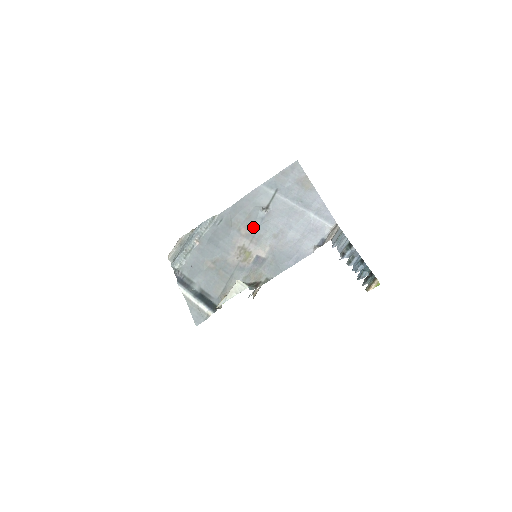
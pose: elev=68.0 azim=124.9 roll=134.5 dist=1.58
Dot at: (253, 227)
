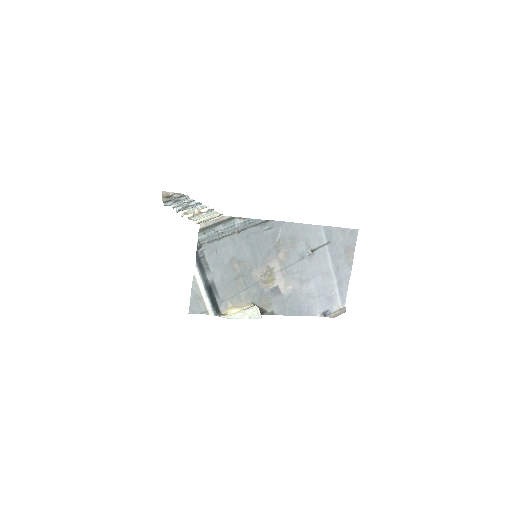
Dot at: (291, 259)
